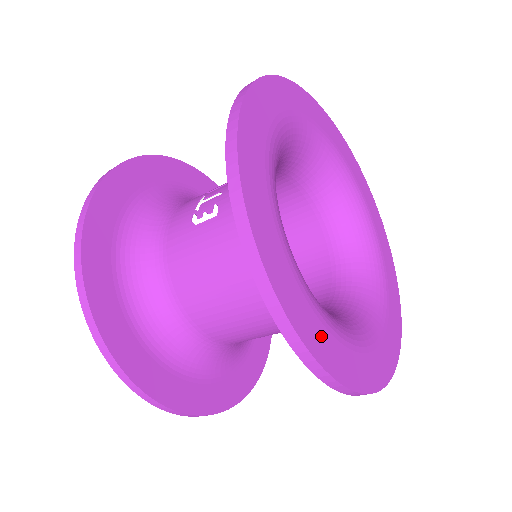
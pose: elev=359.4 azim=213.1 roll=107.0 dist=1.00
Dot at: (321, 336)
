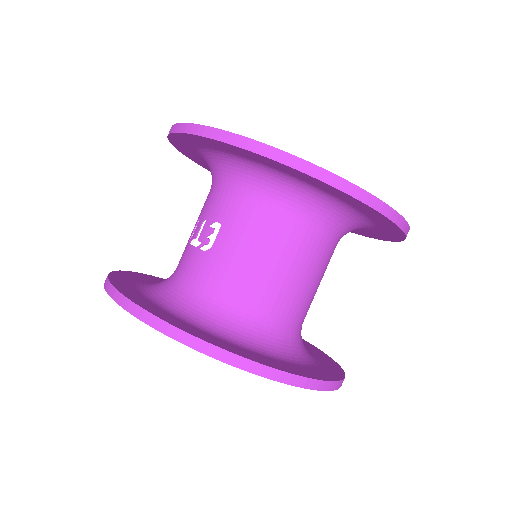
Dot at: occluded
